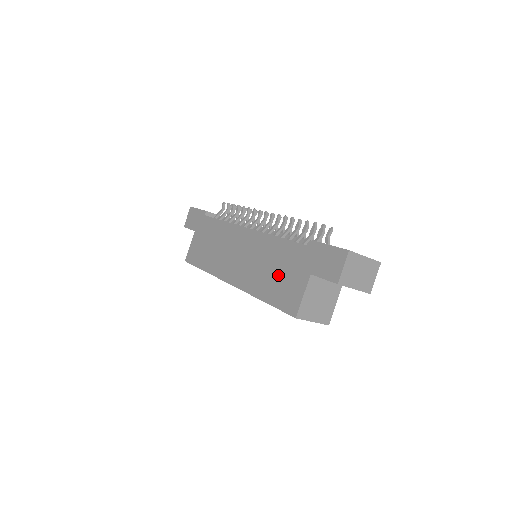
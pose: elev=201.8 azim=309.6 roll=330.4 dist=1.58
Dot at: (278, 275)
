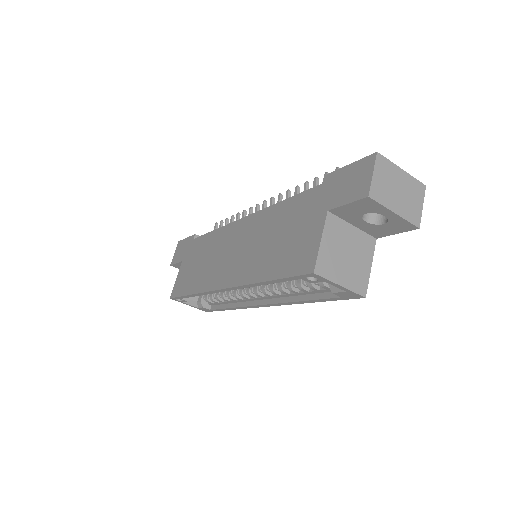
Dot at: (283, 239)
